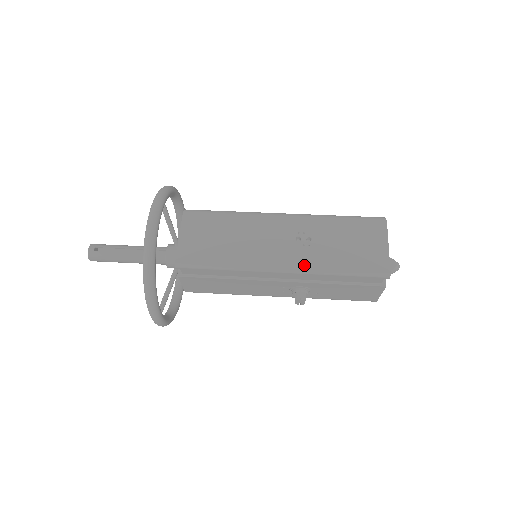
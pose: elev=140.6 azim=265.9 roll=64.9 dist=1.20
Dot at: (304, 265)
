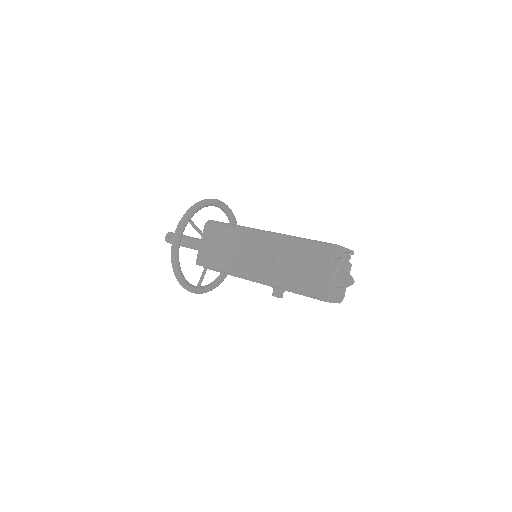
Dot at: (266, 278)
